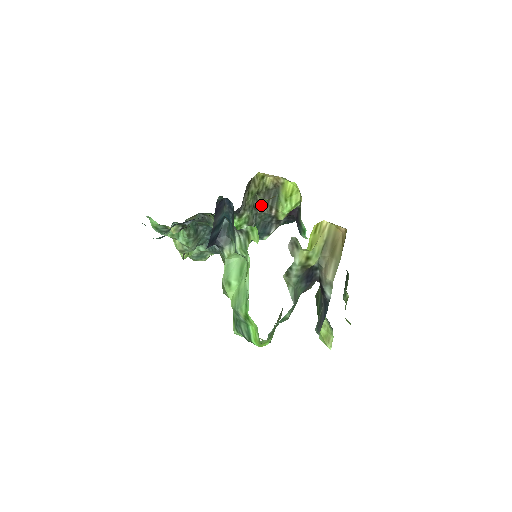
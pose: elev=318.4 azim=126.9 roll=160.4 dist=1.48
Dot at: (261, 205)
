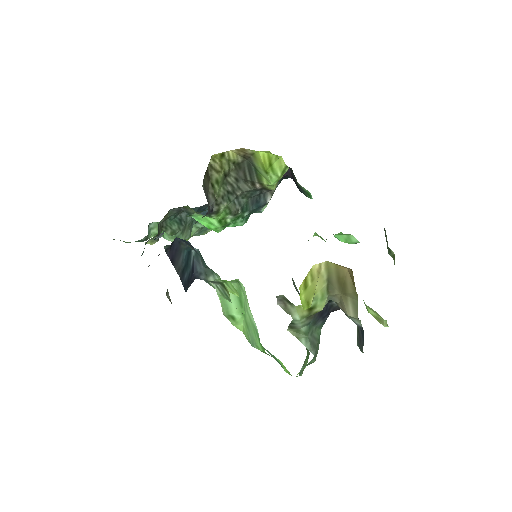
Dot at: (238, 185)
